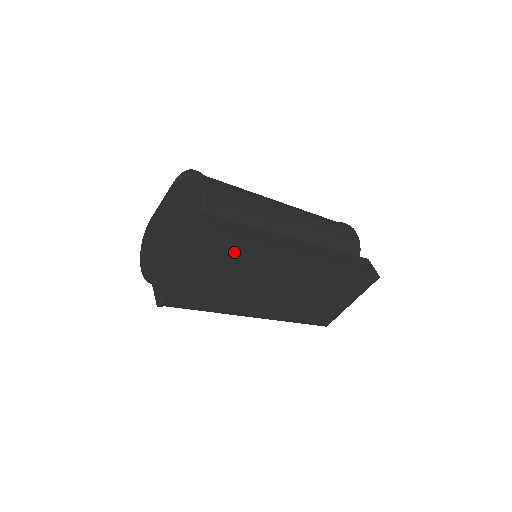
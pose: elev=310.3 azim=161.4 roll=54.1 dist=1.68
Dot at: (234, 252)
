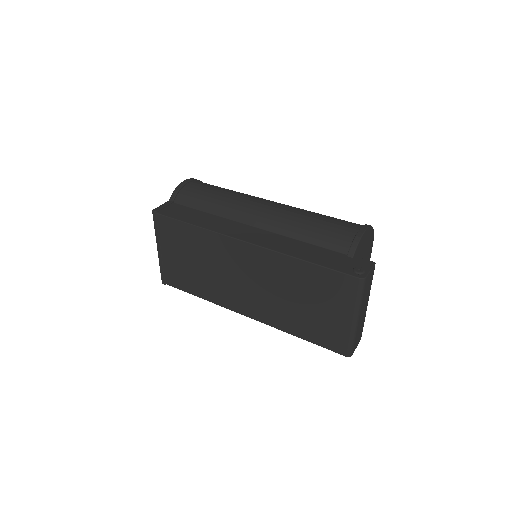
Dot at: (178, 229)
